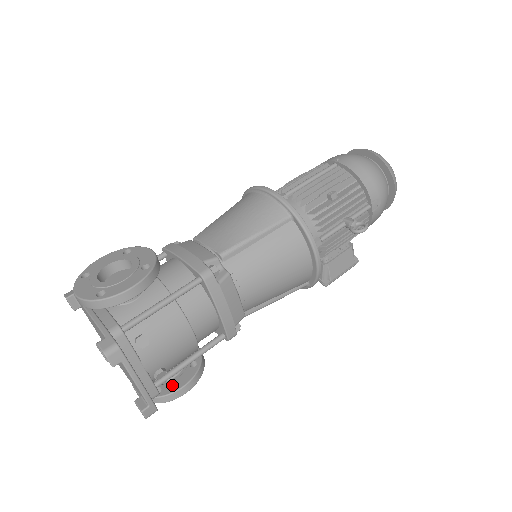
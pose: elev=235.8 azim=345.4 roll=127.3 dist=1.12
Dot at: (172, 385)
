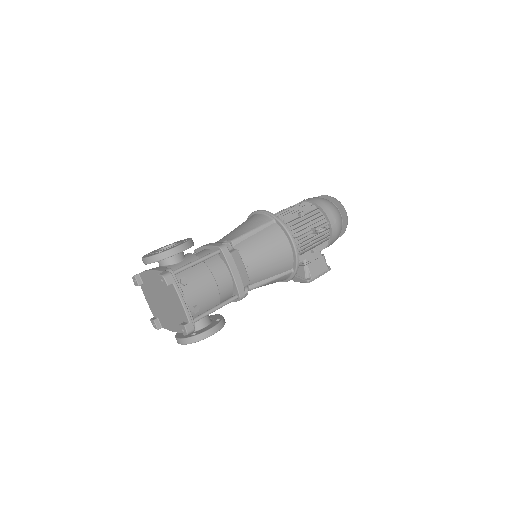
Dot at: (203, 330)
